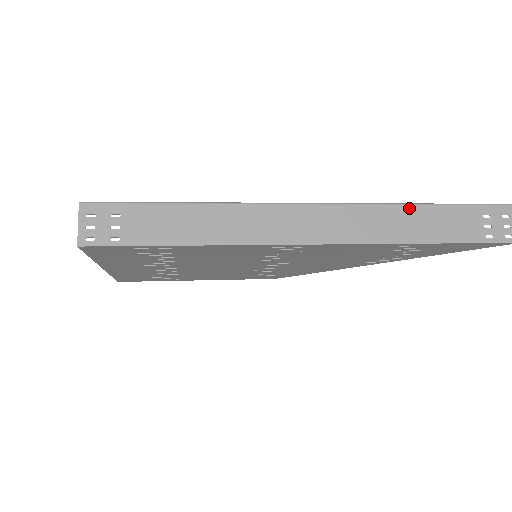
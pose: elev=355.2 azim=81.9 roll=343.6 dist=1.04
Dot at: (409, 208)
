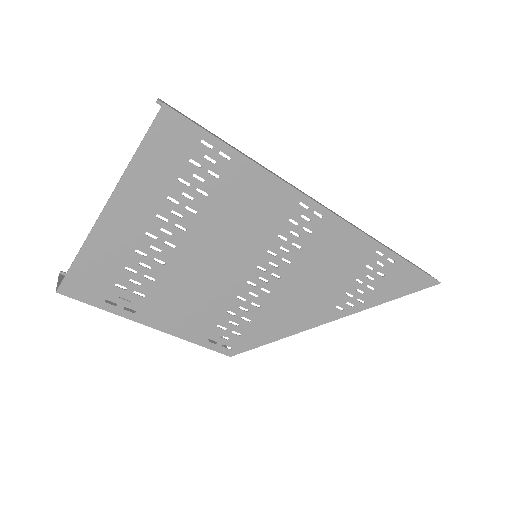
Dot at: (371, 236)
